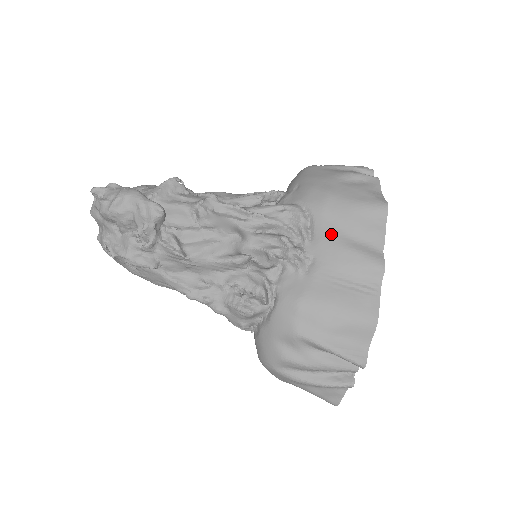
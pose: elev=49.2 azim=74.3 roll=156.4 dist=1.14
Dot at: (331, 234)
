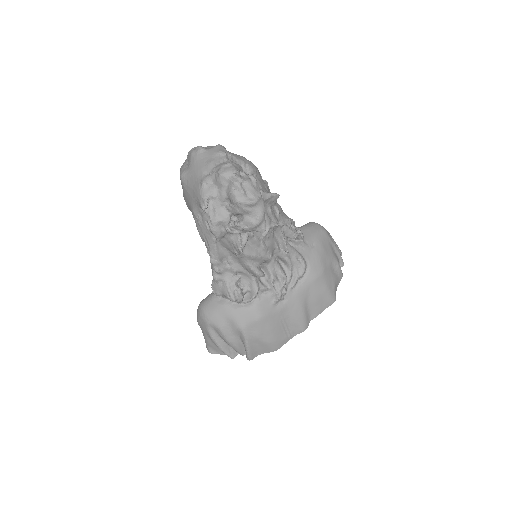
Dot at: (304, 295)
